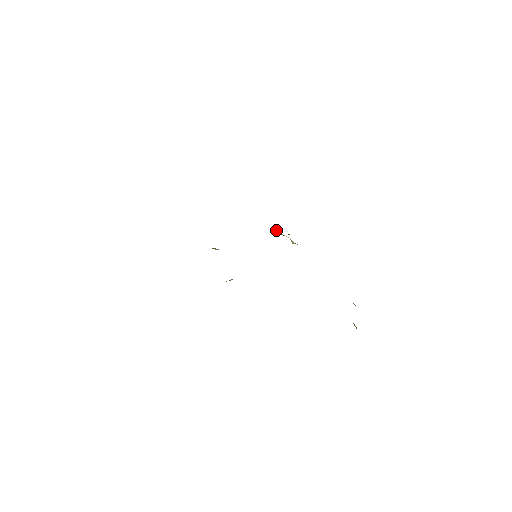
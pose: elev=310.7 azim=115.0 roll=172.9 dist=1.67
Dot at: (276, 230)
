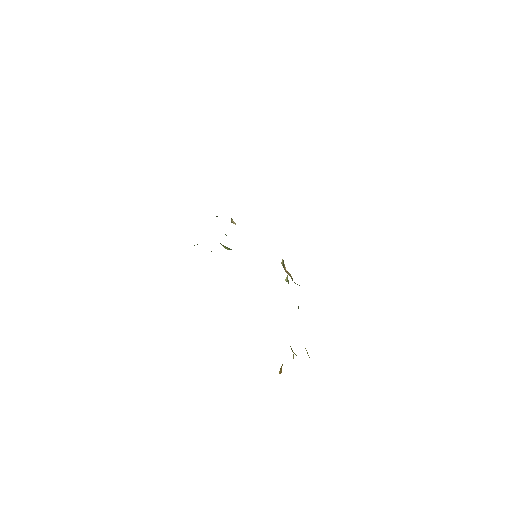
Dot at: (283, 260)
